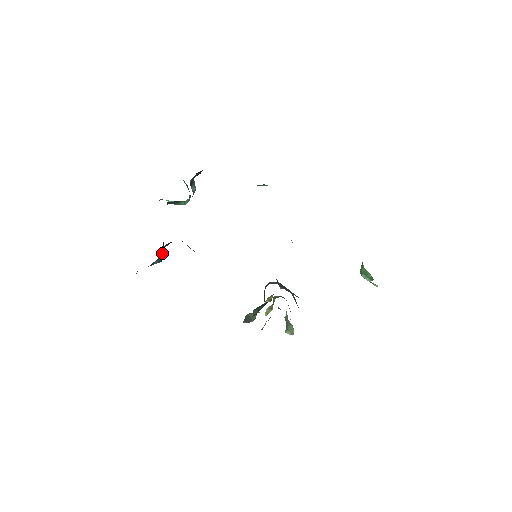
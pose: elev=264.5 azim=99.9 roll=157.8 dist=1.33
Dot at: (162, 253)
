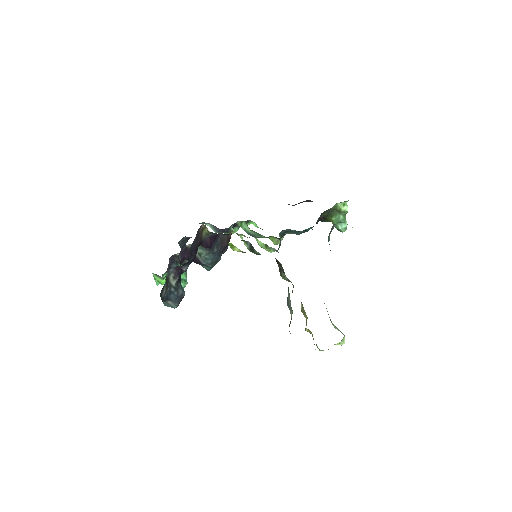
Dot at: occluded
